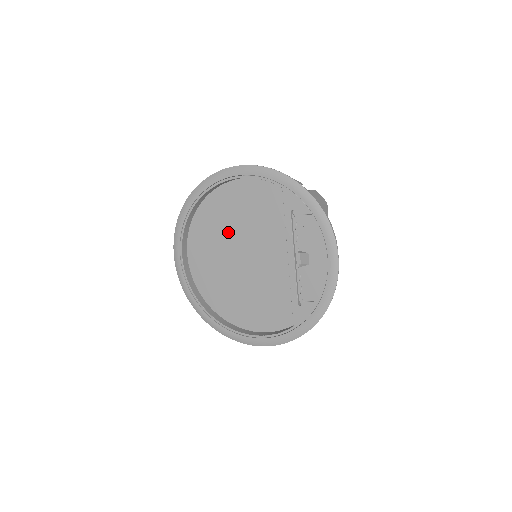
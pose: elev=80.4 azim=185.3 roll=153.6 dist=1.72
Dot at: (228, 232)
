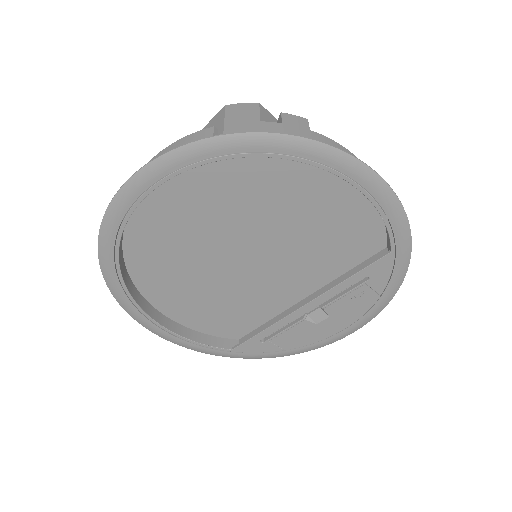
Dot at: (257, 216)
